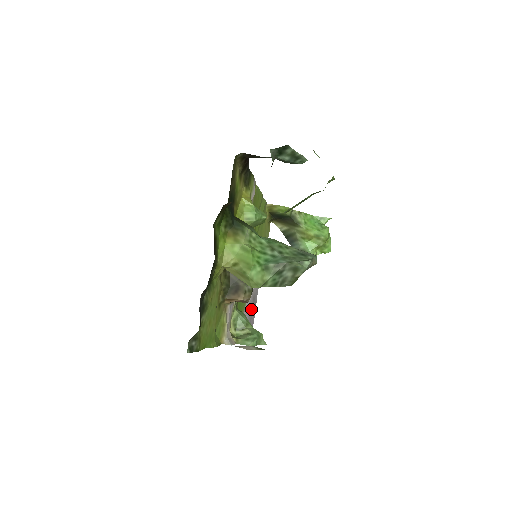
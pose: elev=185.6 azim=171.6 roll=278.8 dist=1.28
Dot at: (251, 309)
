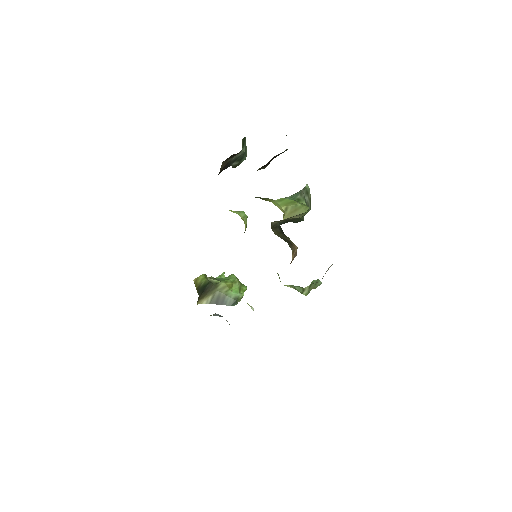
Dot at: occluded
